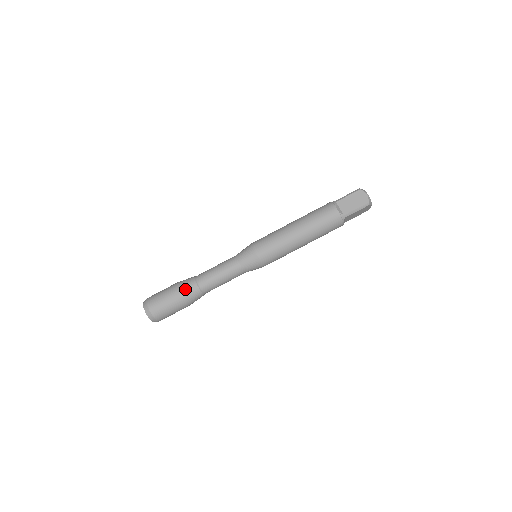
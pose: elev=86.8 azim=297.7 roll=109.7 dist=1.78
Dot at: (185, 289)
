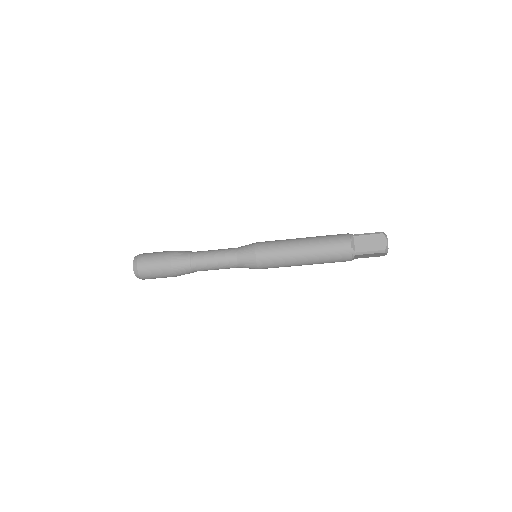
Dot at: occluded
